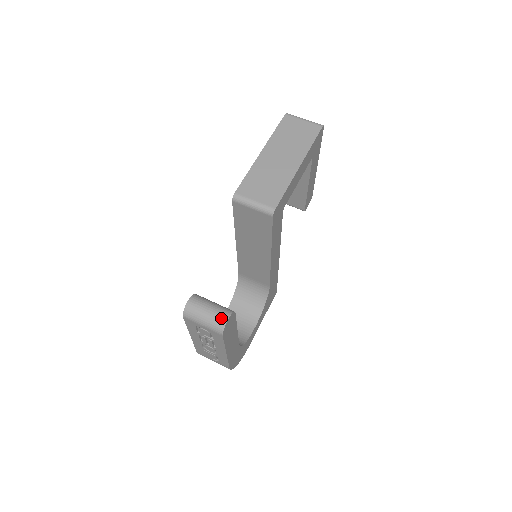
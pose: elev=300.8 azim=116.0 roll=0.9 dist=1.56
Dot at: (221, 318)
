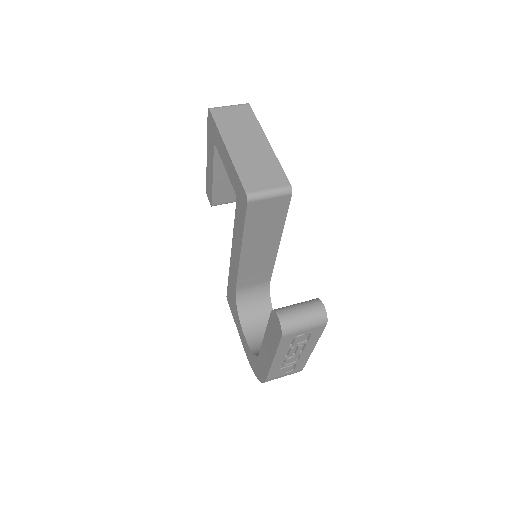
Dot at: (318, 309)
